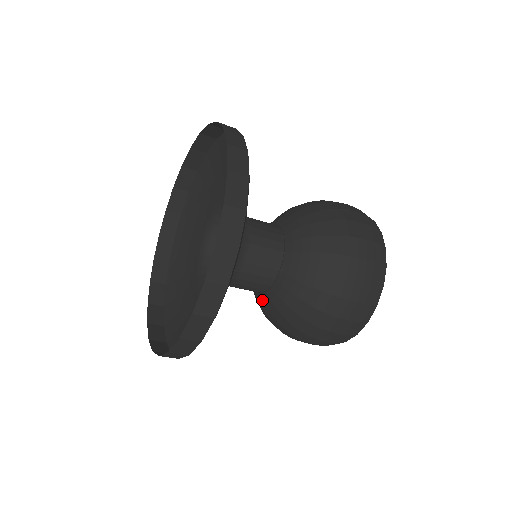
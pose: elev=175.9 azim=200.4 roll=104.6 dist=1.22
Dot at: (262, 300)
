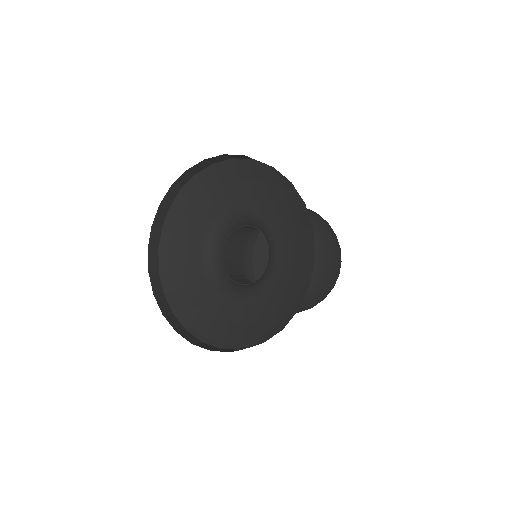
Dot at: occluded
